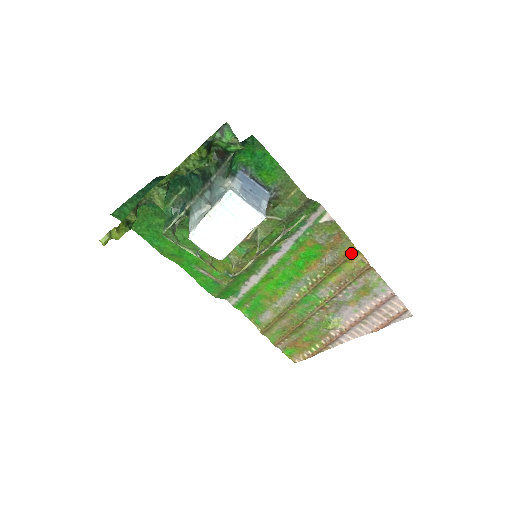
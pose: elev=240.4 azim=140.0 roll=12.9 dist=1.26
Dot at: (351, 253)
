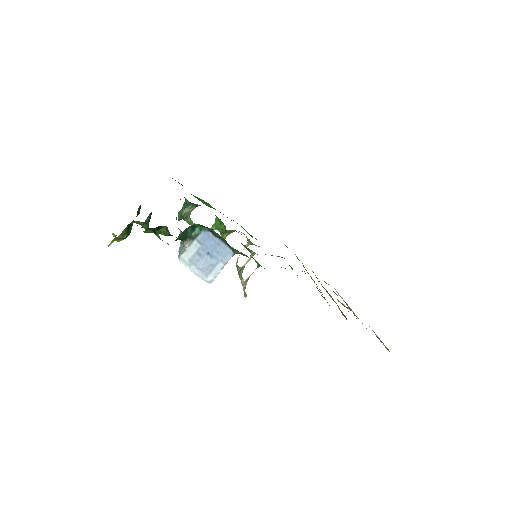
Dot at: (329, 305)
